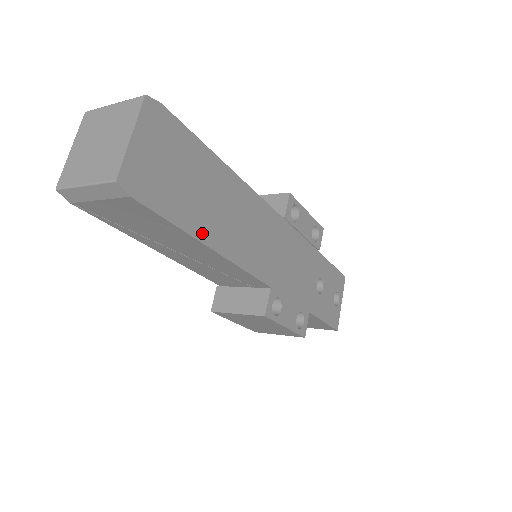
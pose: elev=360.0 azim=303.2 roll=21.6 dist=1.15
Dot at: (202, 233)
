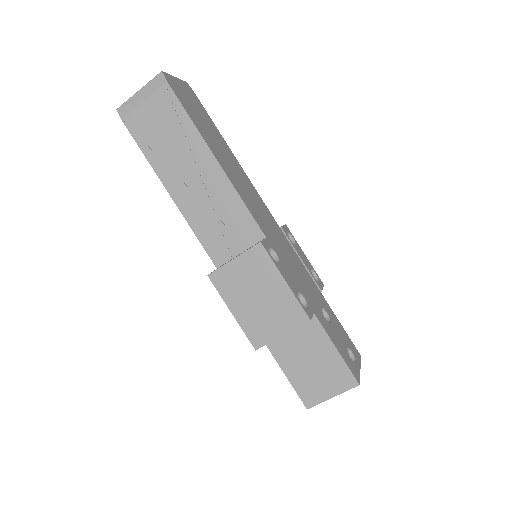
Dot at: (209, 145)
